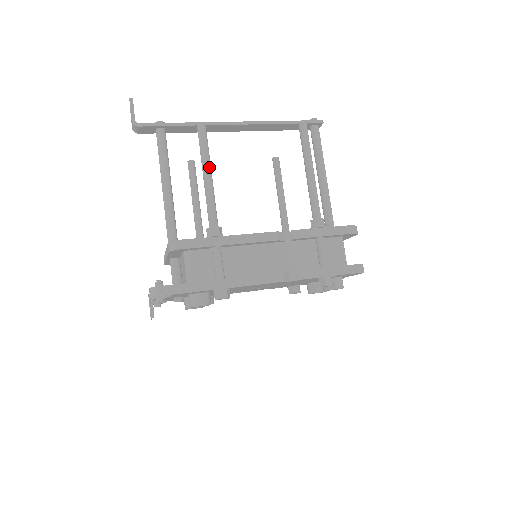
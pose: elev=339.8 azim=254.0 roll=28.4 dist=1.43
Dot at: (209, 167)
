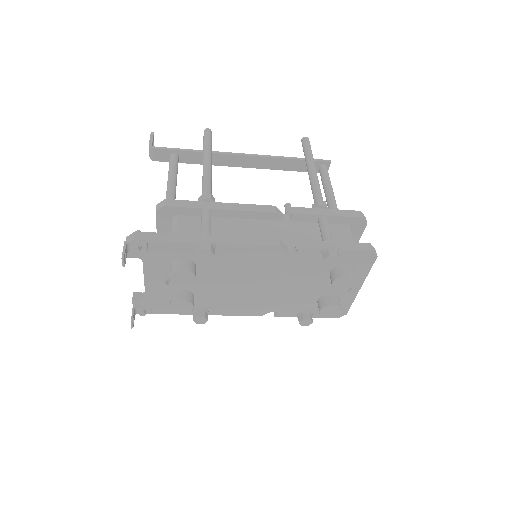
Dot at: (209, 155)
